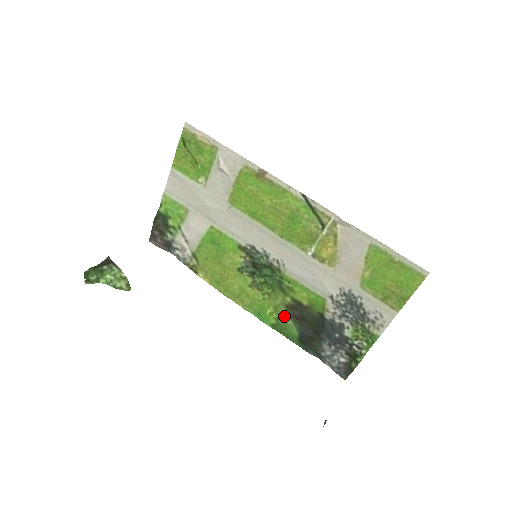
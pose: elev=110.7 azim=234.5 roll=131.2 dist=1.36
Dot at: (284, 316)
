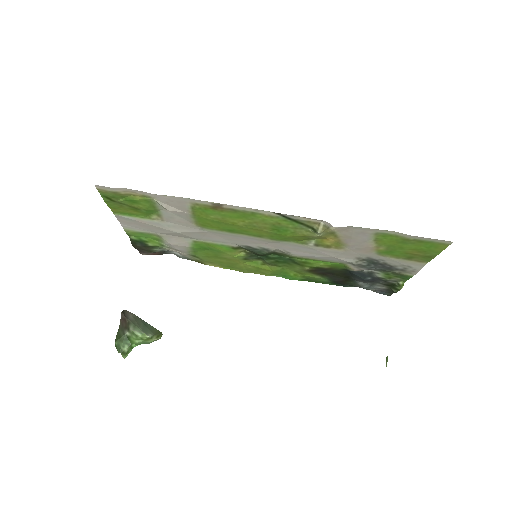
Dot at: (309, 275)
